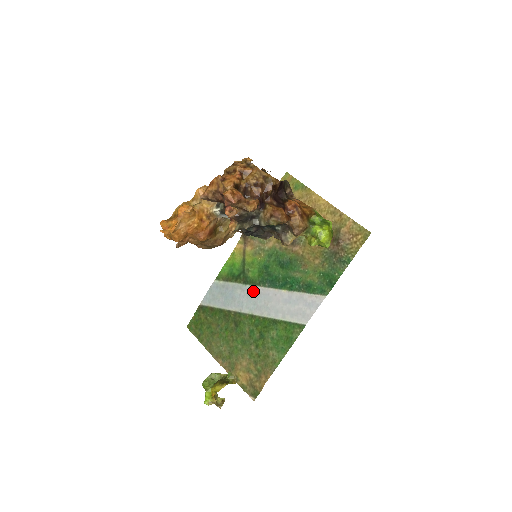
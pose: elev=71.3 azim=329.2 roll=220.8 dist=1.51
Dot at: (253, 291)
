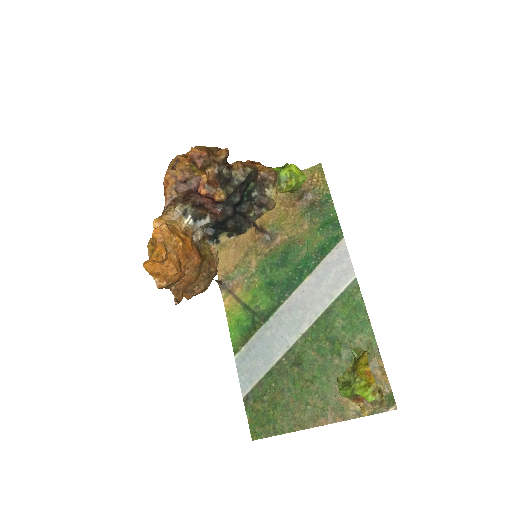
Dot at: (281, 315)
